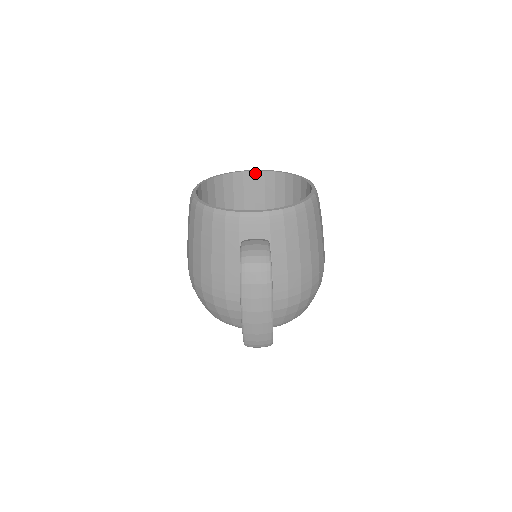
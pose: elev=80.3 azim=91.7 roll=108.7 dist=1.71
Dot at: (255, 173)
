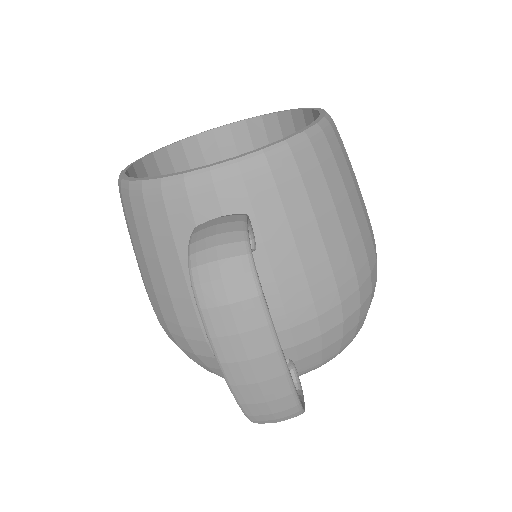
Dot at: (232, 127)
